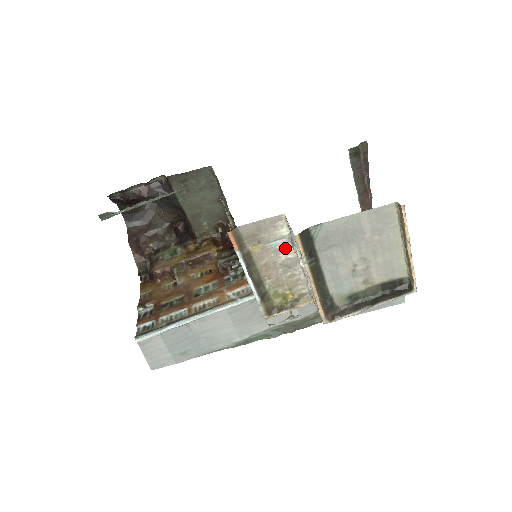
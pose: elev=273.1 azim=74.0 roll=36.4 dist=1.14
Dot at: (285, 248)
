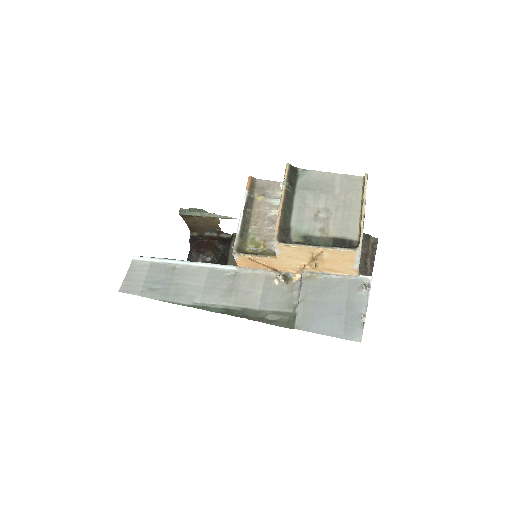
Dot at: (278, 207)
